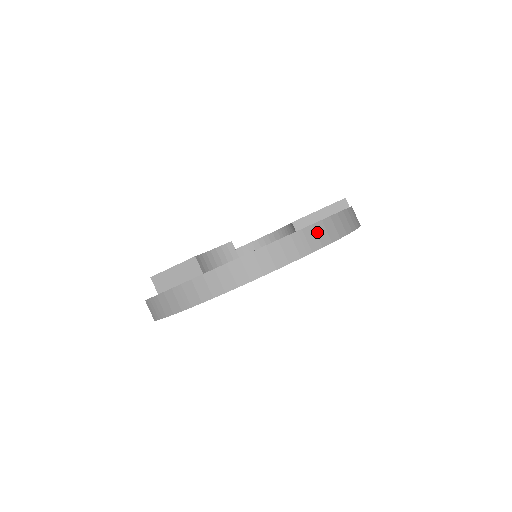
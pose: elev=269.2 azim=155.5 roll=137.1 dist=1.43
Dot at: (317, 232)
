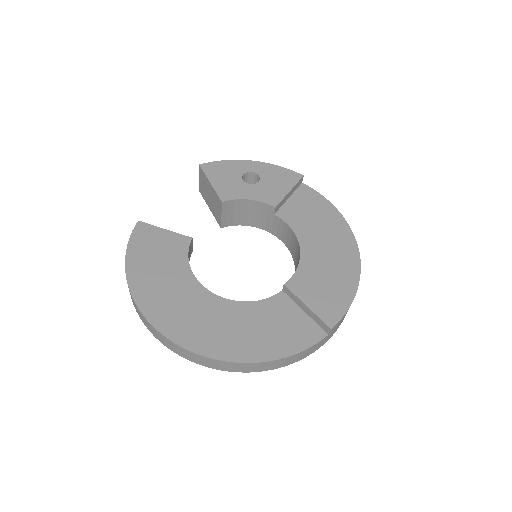
Dot at: (209, 361)
